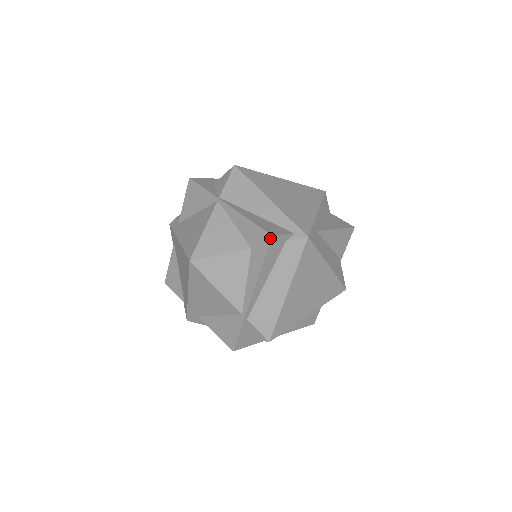
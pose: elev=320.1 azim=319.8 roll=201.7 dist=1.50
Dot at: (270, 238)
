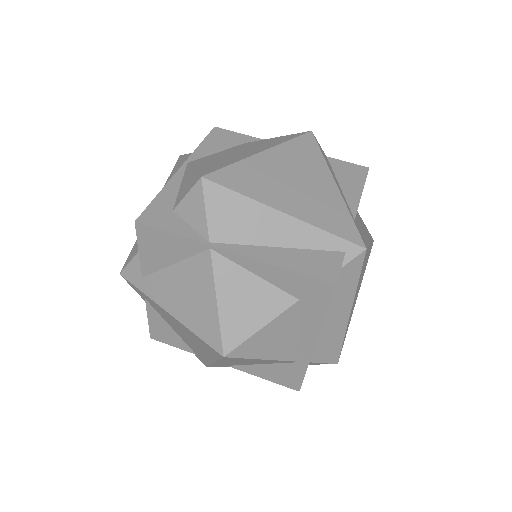
Dot at: (333, 288)
